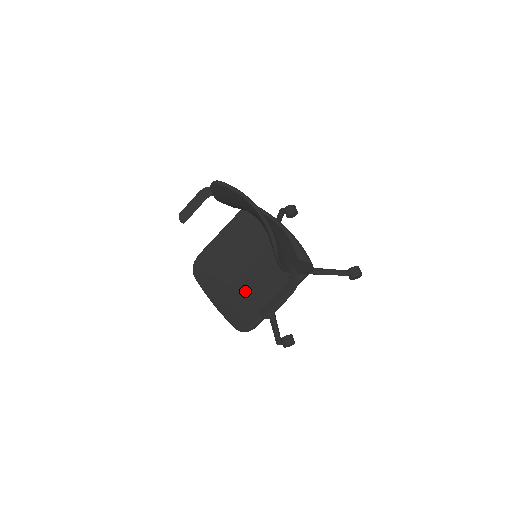
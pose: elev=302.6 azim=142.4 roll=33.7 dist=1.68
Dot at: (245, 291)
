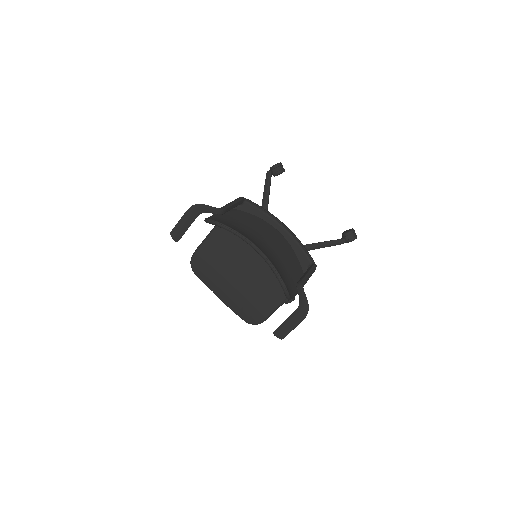
Dot at: (249, 289)
